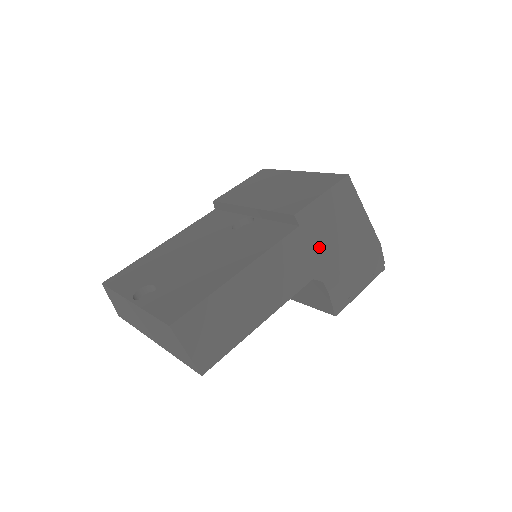
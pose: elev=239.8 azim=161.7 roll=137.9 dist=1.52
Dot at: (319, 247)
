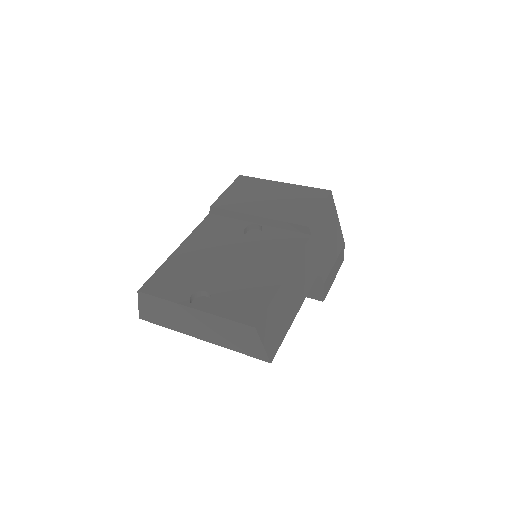
Dot at: (320, 250)
